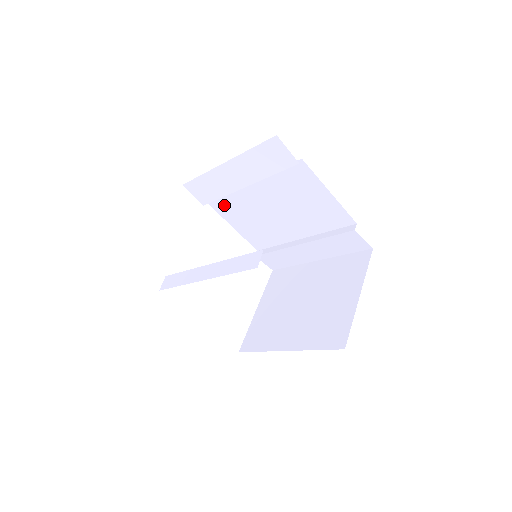
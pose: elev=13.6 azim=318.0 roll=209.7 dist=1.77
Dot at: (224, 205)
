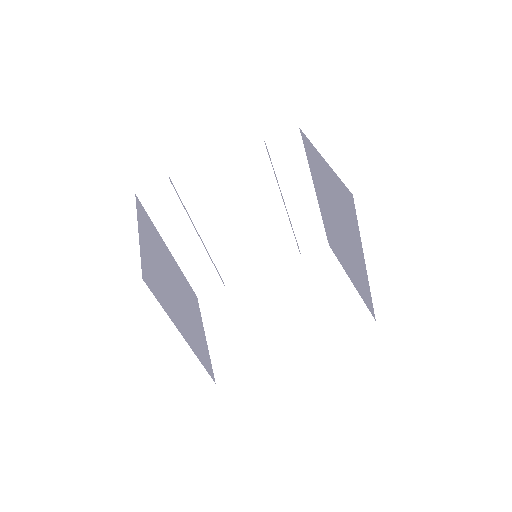
Dot at: (230, 267)
